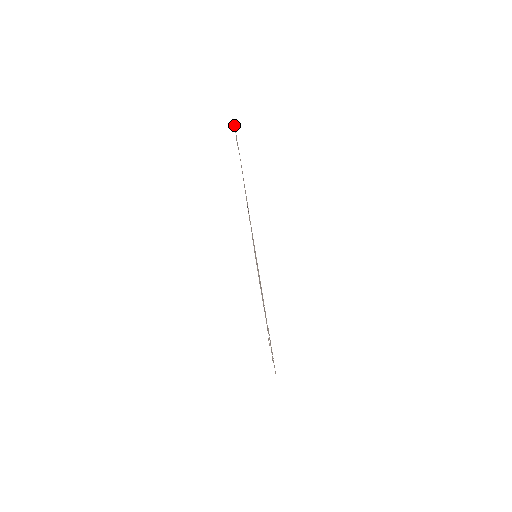
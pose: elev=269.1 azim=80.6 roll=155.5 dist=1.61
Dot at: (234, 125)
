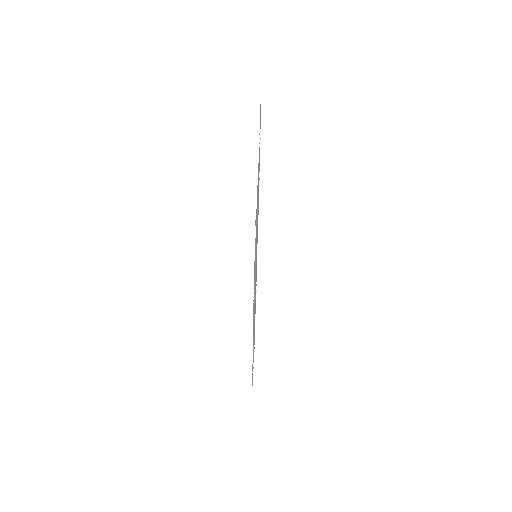
Dot at: occluded
